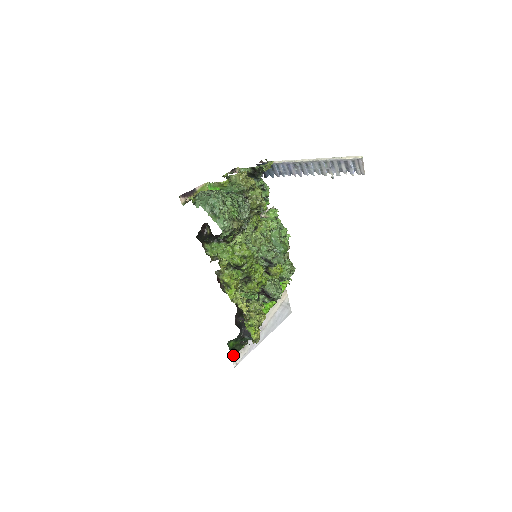
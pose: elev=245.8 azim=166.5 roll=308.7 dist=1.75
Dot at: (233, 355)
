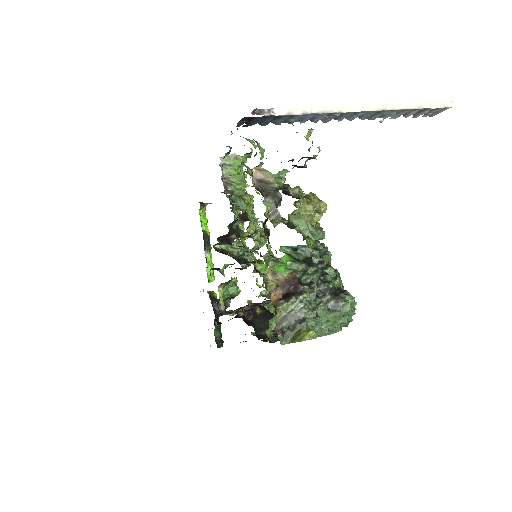
Dot at: occluded
